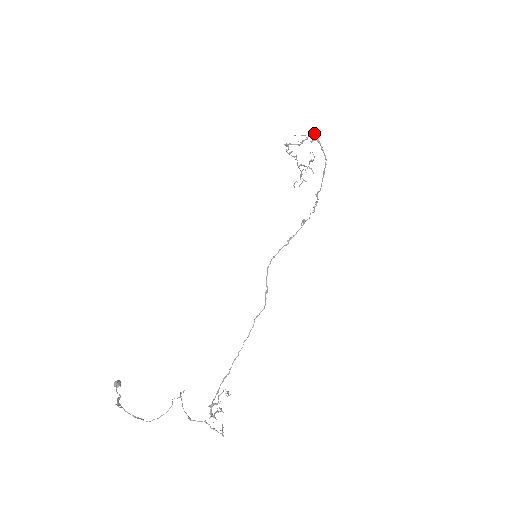
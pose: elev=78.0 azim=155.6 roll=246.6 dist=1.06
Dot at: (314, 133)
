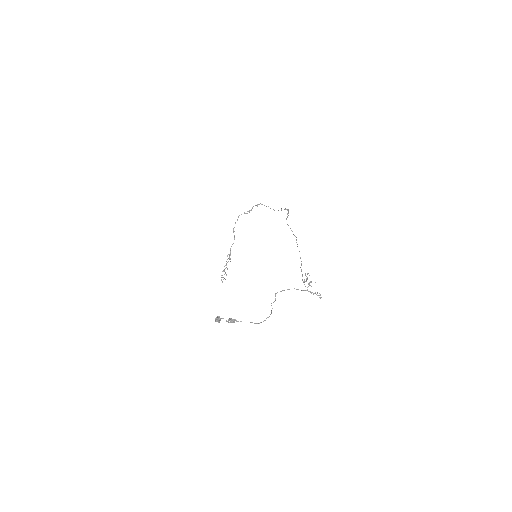
Dot at: (251, 210)
